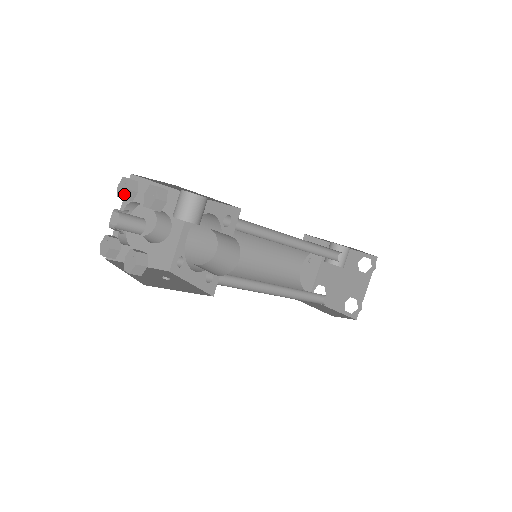
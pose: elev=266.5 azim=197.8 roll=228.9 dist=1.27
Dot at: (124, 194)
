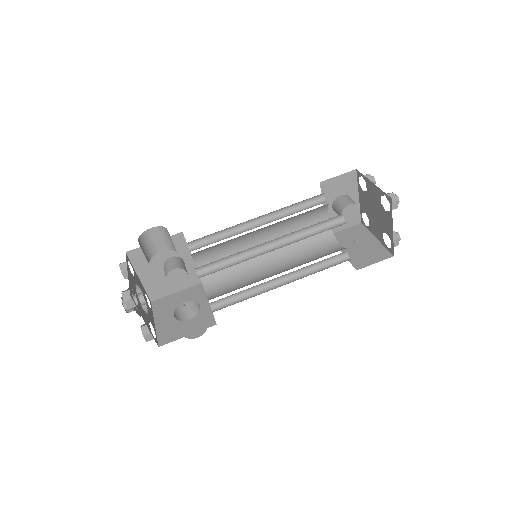
Dot at: occluded
